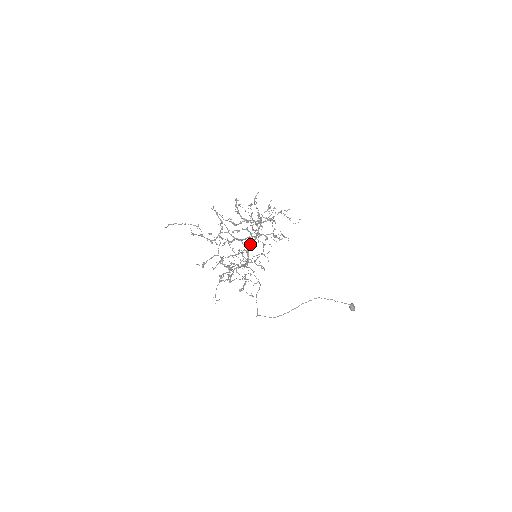
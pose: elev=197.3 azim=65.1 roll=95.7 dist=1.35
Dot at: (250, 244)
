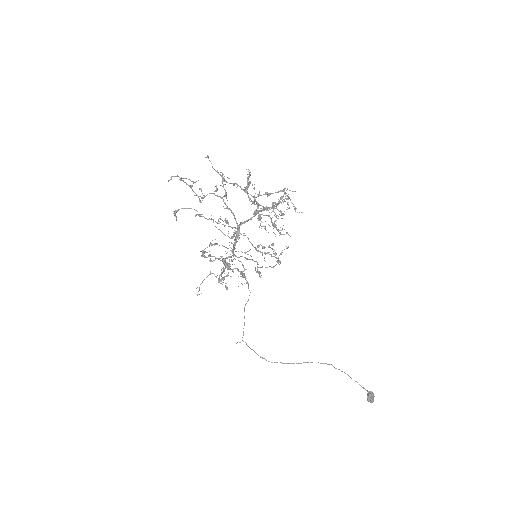
Dot at: (242, 222)
